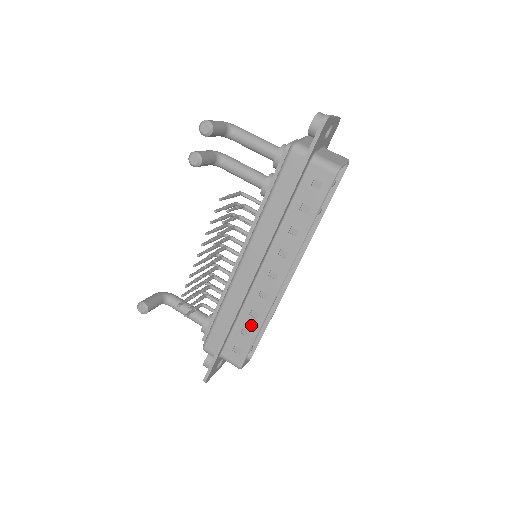
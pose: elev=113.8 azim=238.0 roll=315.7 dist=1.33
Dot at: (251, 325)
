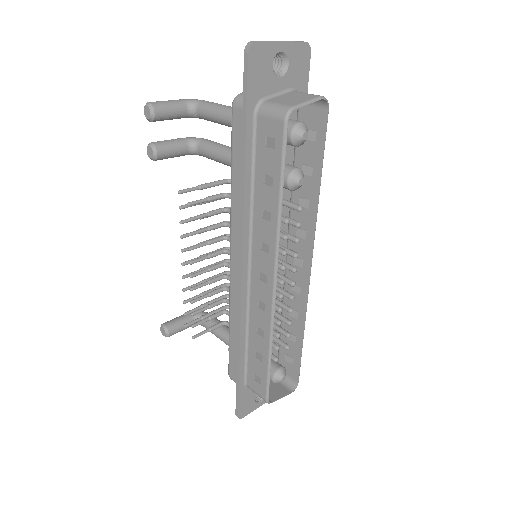
Dot at: (261, 346)
